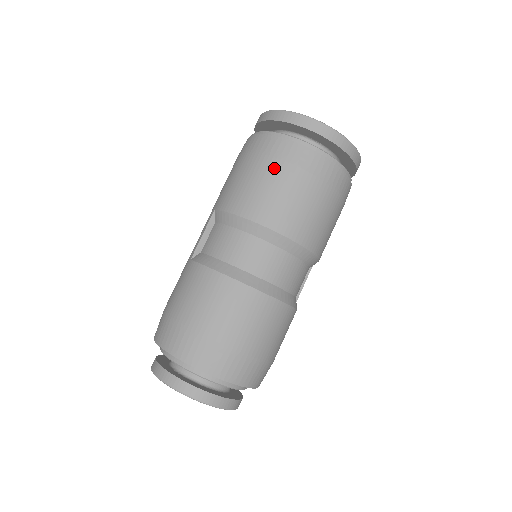
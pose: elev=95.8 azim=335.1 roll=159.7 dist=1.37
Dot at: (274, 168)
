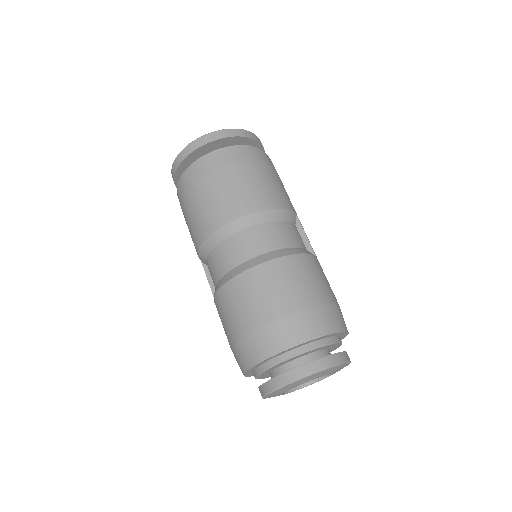
Dot at: (190, 198)
